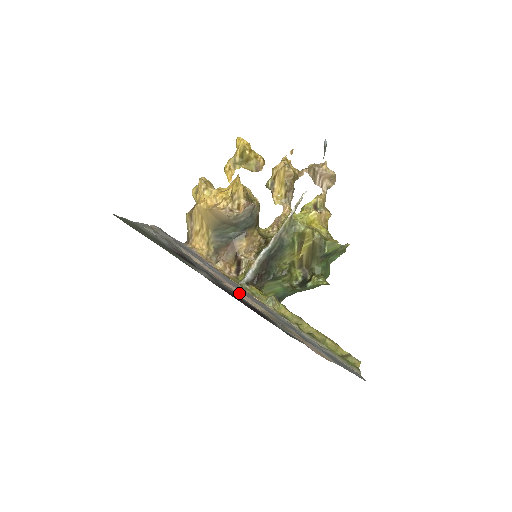
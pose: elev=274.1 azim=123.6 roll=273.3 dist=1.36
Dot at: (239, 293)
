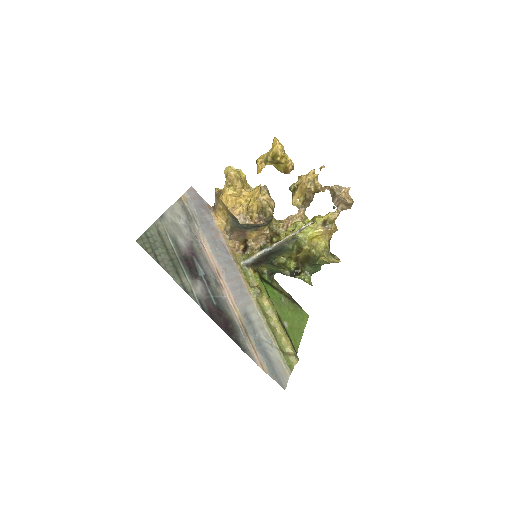
Dot at: (228, 293)
